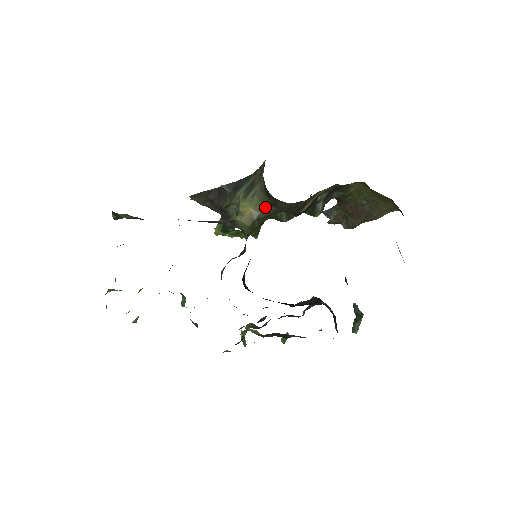
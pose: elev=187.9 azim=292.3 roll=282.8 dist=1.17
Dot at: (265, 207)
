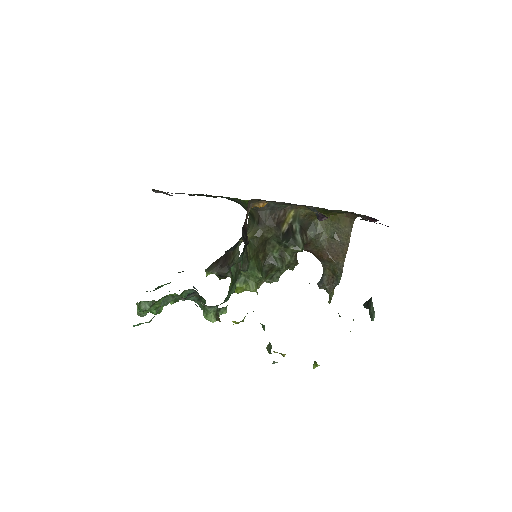
Dot at: (255, 231)
